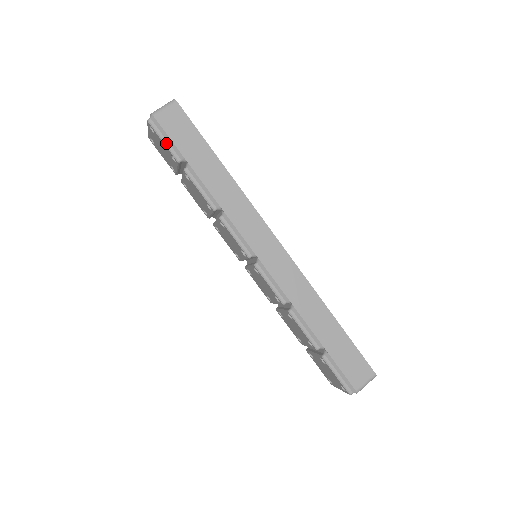
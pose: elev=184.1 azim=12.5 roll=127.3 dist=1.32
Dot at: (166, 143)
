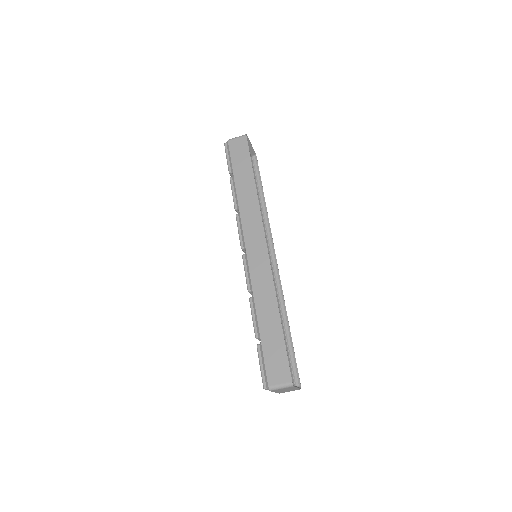
Dot at: (228, 159)
